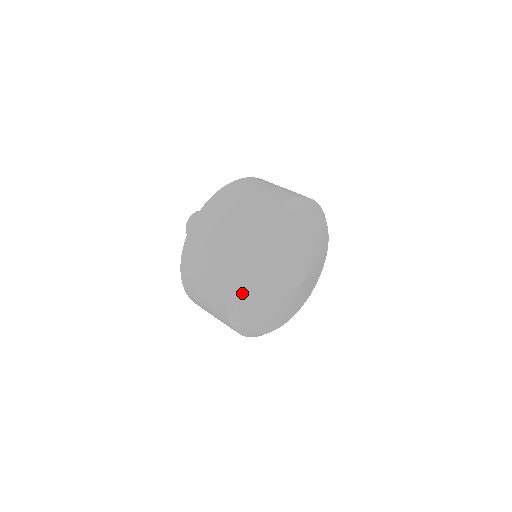
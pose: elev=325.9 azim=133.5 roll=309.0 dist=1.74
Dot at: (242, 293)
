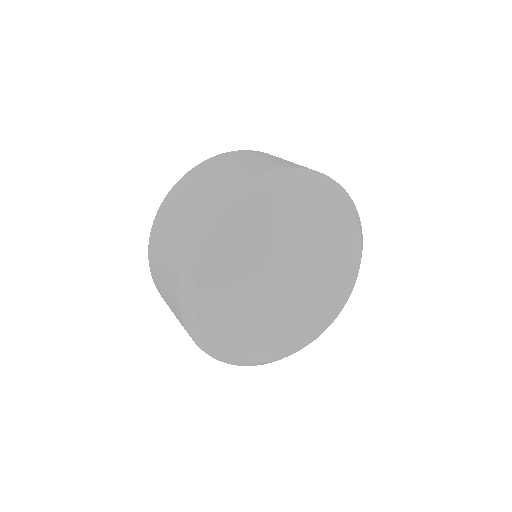
Dot at: (199, 292)
